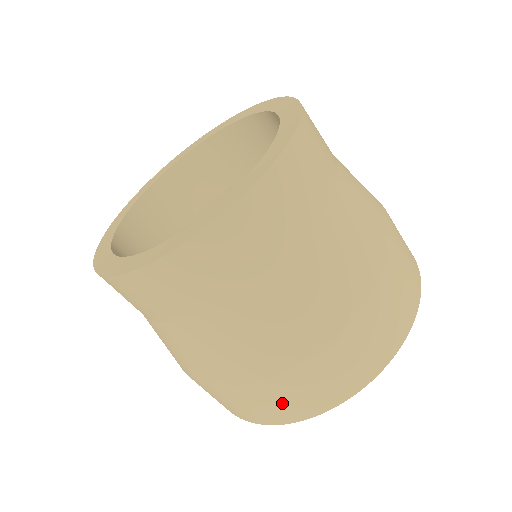
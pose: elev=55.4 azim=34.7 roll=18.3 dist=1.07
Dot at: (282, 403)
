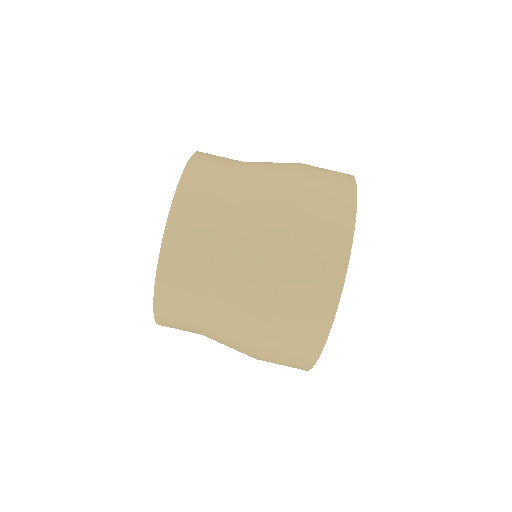
Dot at: (306, 313)
